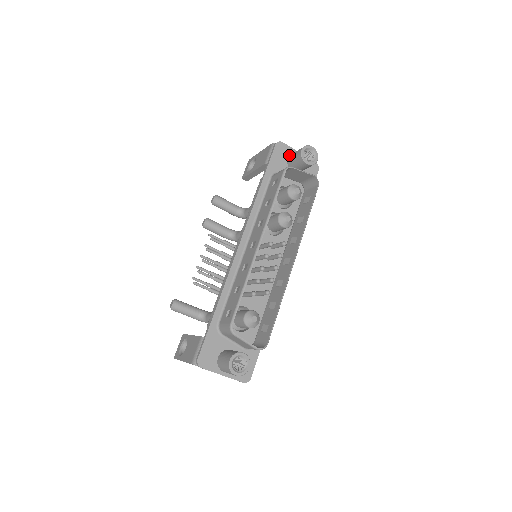
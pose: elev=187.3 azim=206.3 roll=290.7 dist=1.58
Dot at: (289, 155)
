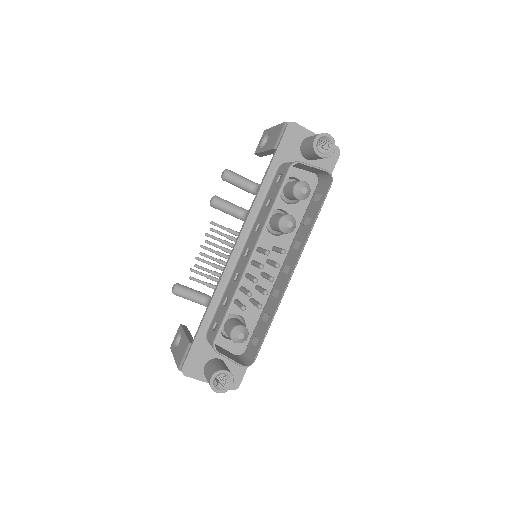
Dot at: (303, 139)
